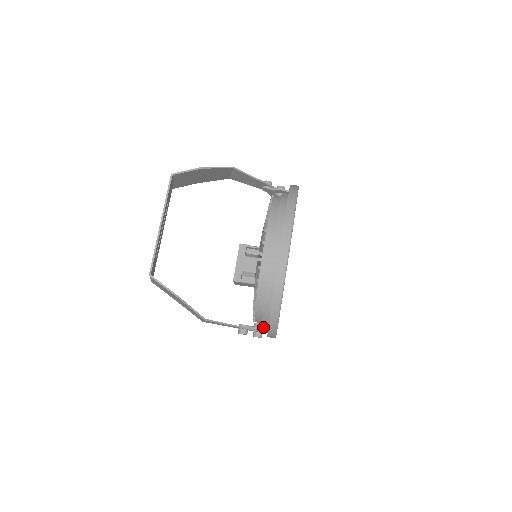
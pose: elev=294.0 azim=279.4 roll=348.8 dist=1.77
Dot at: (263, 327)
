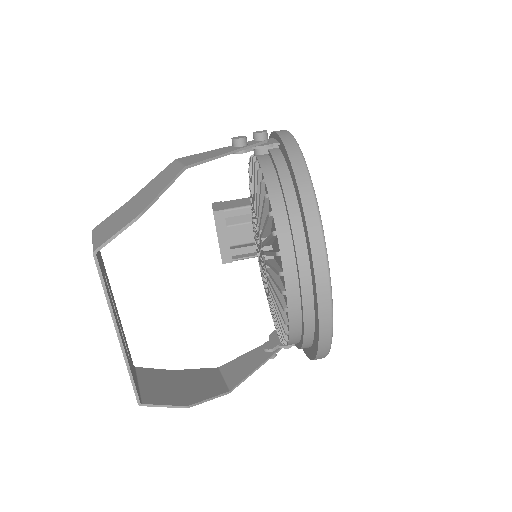
Dot at: occluded
